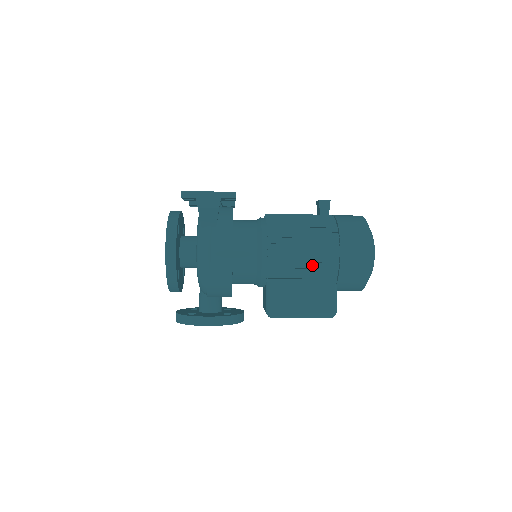
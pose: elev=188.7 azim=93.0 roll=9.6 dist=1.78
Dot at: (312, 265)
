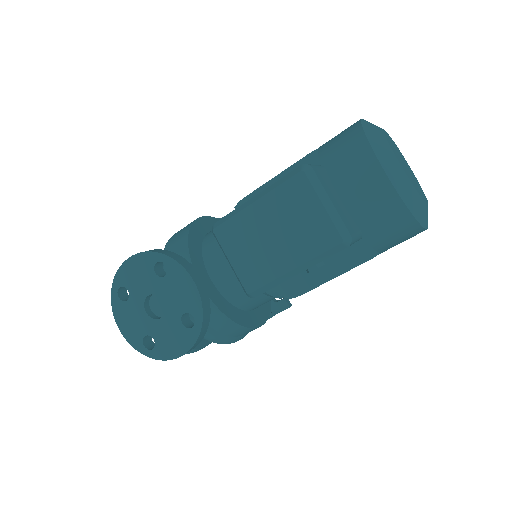
Dot at: occluded
